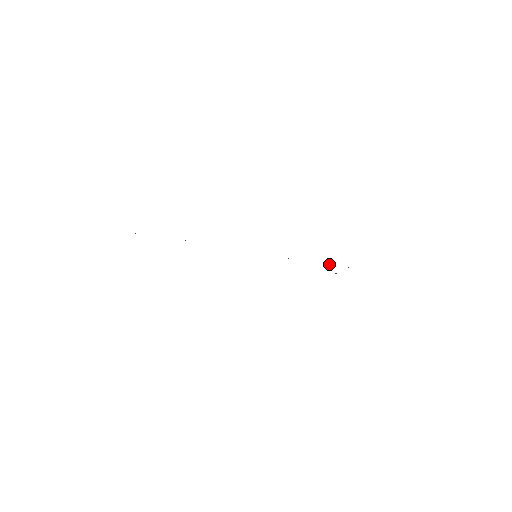
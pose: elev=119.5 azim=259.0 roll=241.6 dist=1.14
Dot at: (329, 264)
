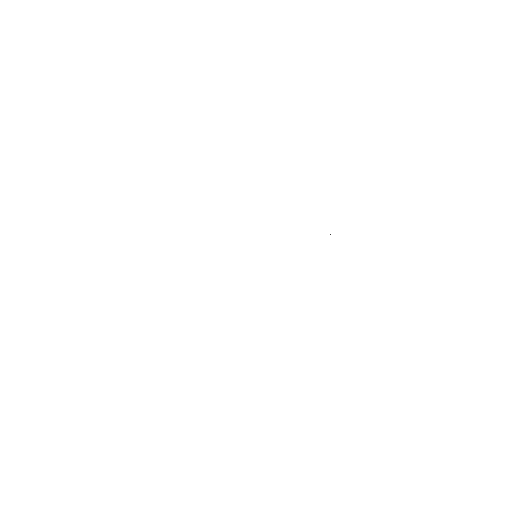
Dot at: occluded
